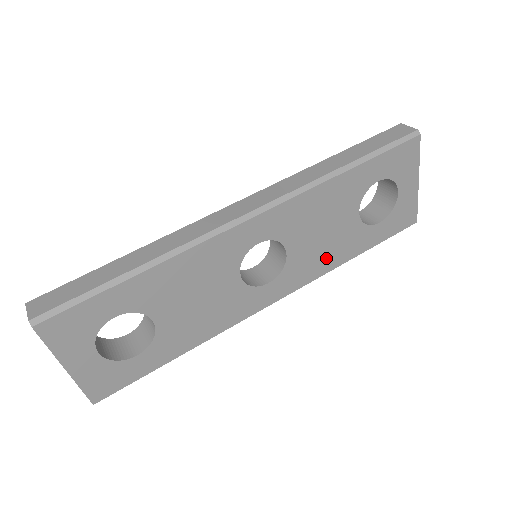
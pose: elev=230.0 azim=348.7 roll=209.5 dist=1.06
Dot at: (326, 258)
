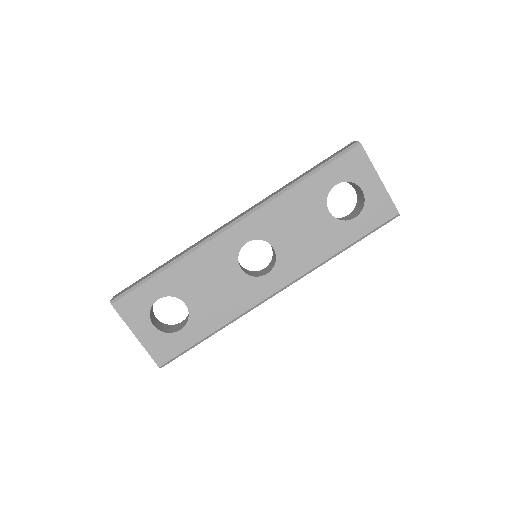
Dot at: (313, 251)
